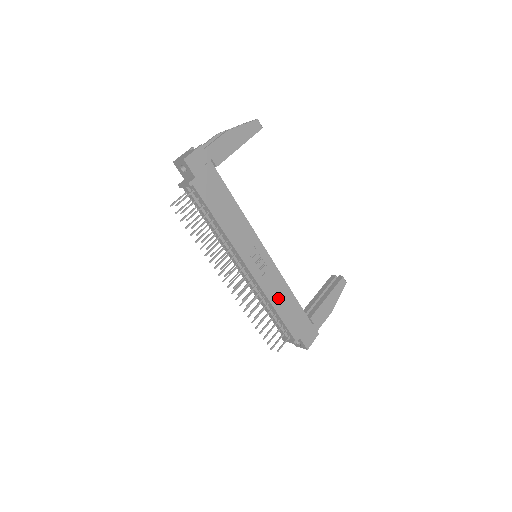
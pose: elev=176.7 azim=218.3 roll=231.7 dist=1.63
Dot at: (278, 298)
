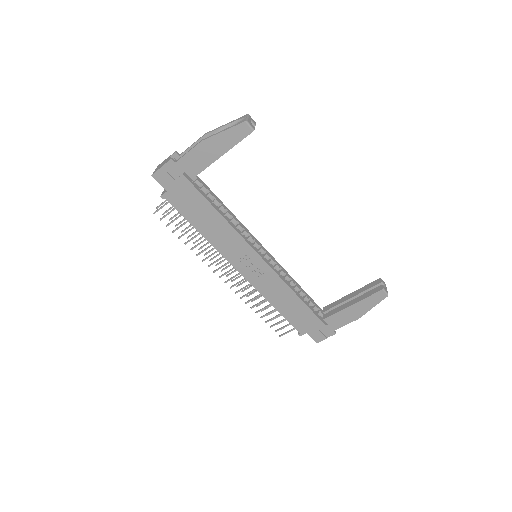
Dot at: (277, 298)
